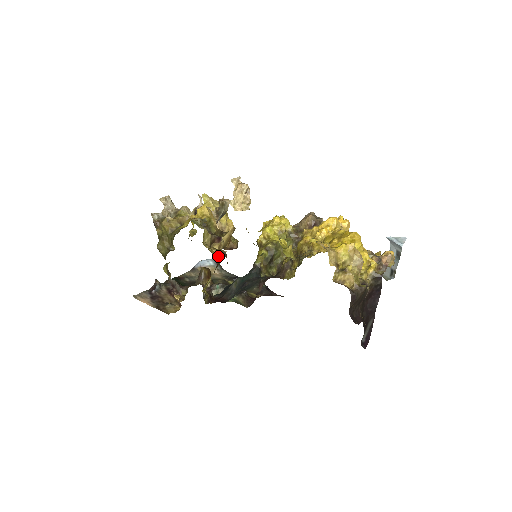
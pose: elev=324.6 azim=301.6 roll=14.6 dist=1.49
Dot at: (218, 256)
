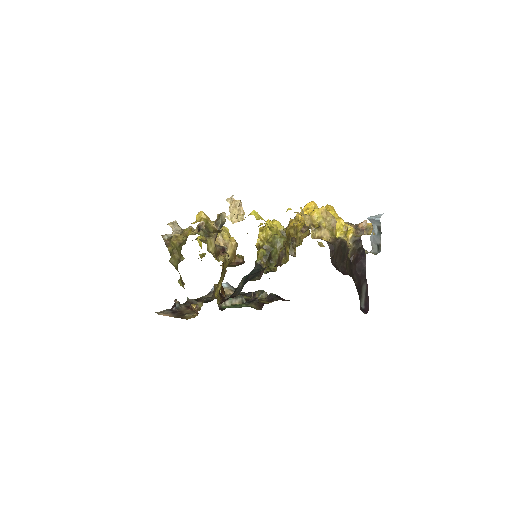
Dot at: occluded
